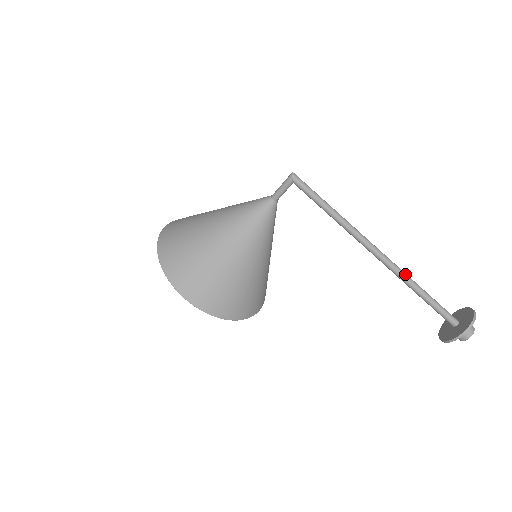
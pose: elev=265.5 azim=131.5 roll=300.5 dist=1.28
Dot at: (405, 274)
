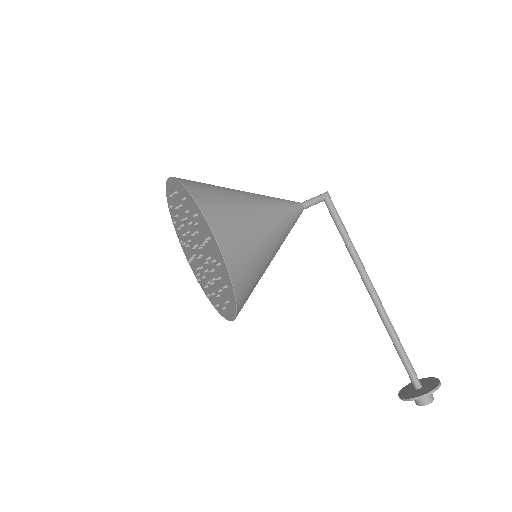
Dot at: (390, 321)
